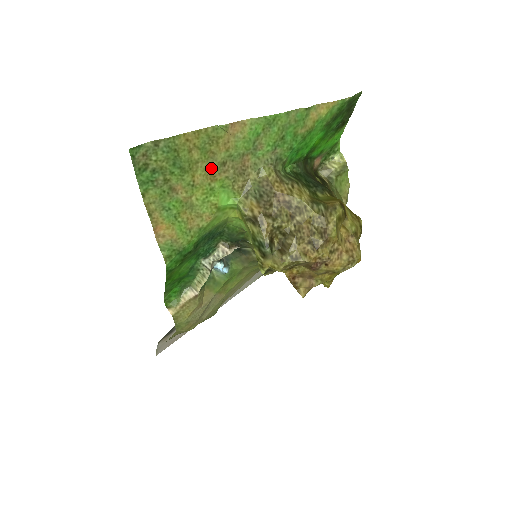
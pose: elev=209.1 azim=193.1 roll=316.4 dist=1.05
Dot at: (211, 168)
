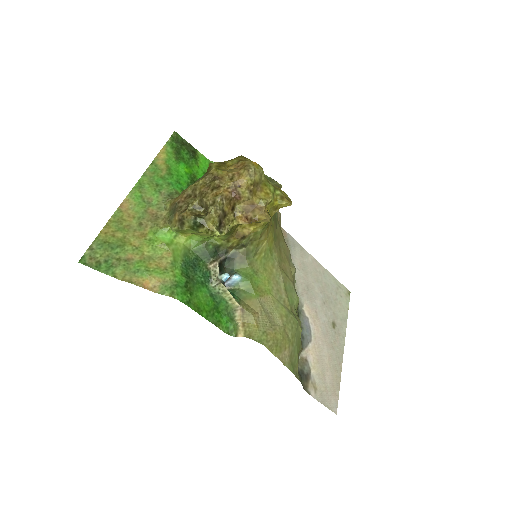
Dot at: (136, 232)
